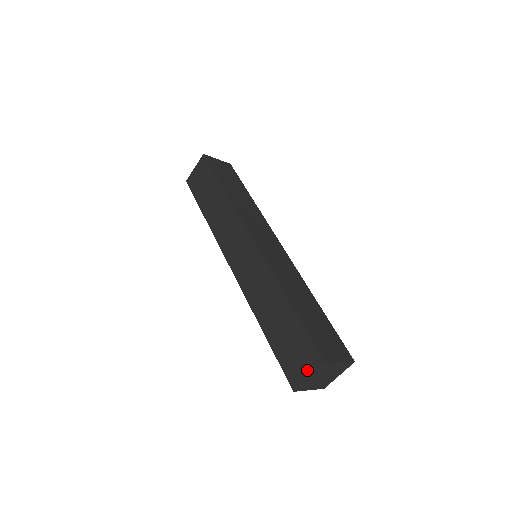
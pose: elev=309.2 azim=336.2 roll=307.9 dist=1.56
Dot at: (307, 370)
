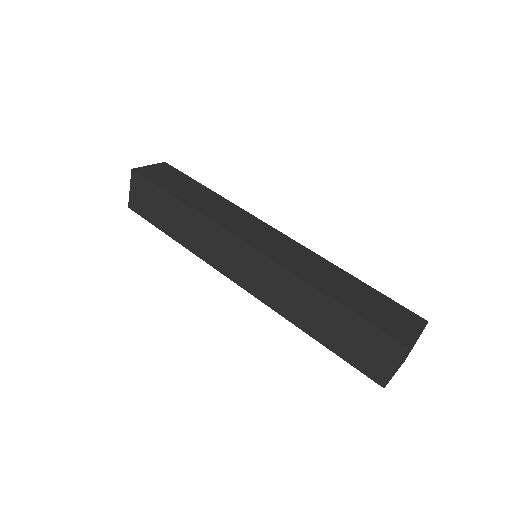
Dot at: (389, 362)
